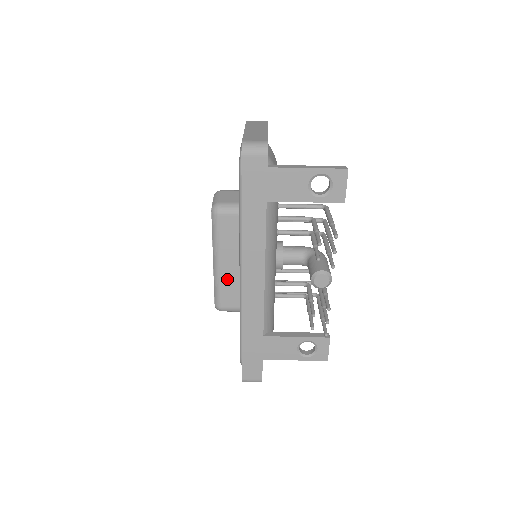
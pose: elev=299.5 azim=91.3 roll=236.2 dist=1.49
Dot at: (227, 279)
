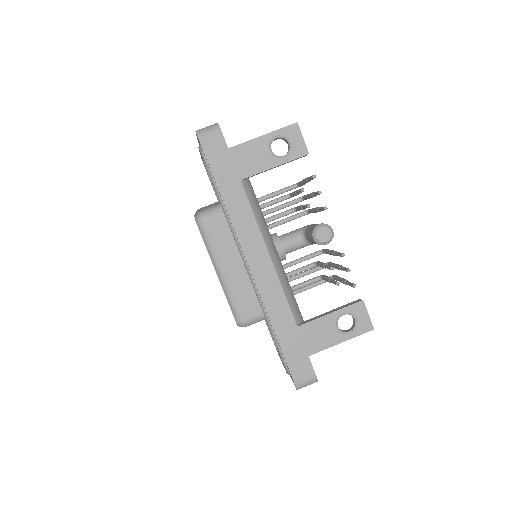
Dot at: (236, 285)
